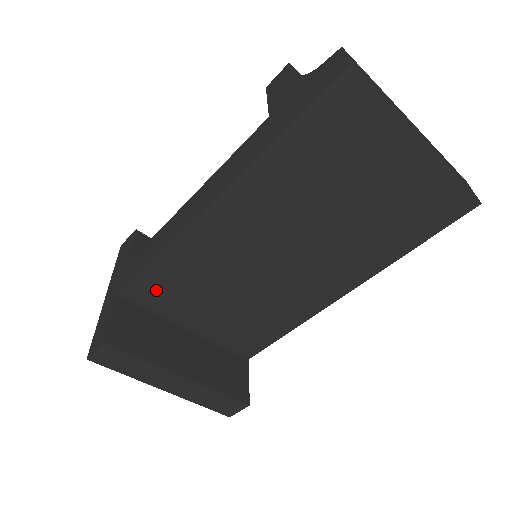
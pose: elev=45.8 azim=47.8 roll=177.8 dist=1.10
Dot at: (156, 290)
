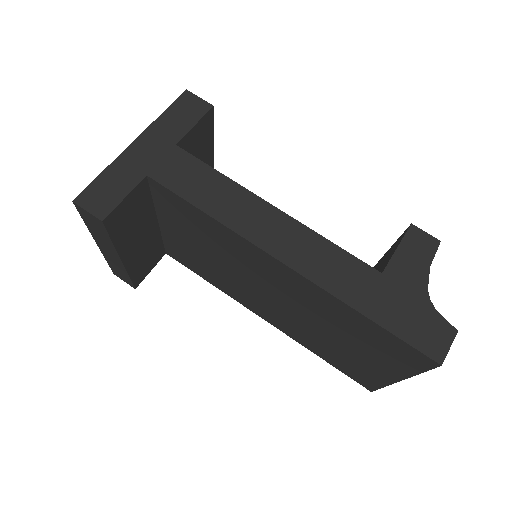
Dot at: (175, 206)
